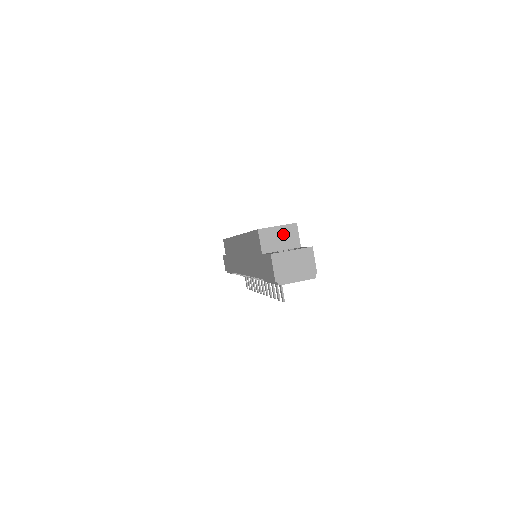
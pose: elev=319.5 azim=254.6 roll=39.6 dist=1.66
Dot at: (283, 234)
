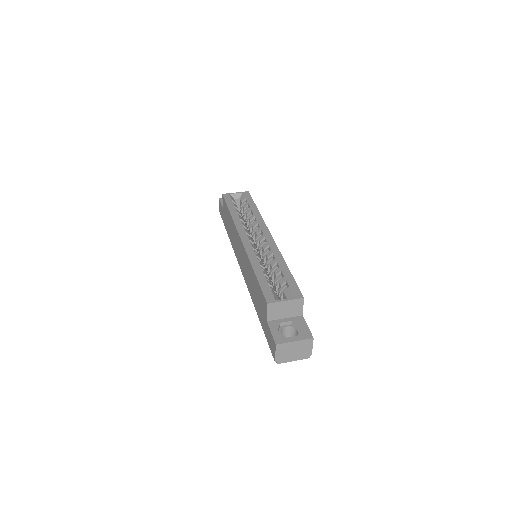
Dot at: (289, 306)
